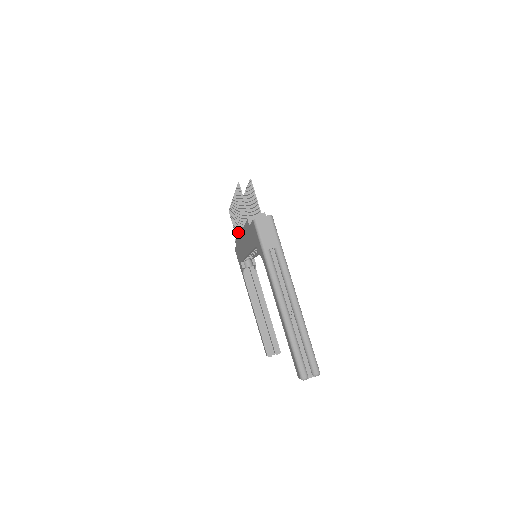
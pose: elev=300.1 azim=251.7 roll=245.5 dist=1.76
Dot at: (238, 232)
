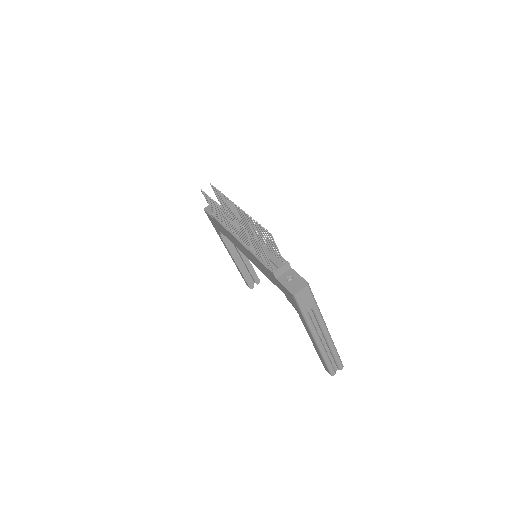
Dot at: (225, 224)
